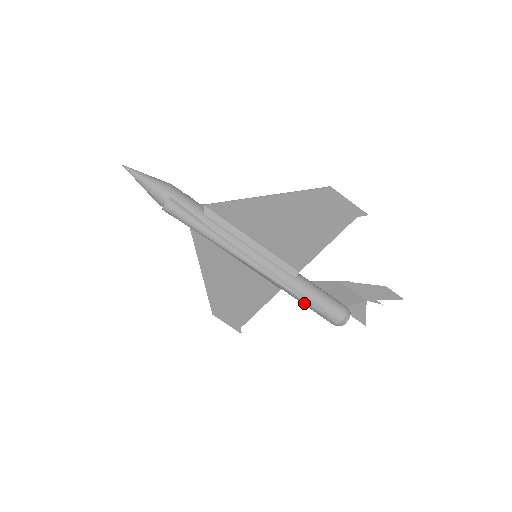
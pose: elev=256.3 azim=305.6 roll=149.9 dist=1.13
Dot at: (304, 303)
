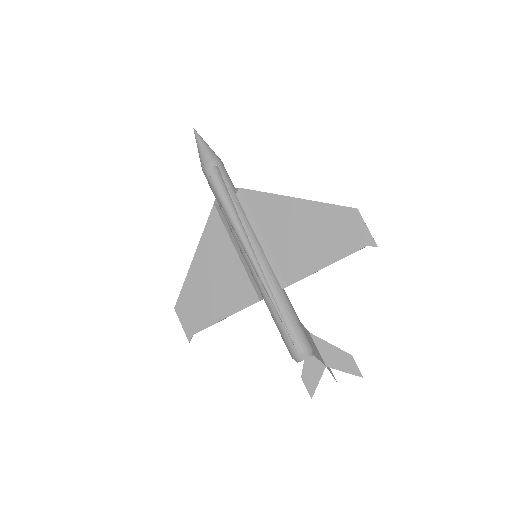
Dot at: (277, 318)
